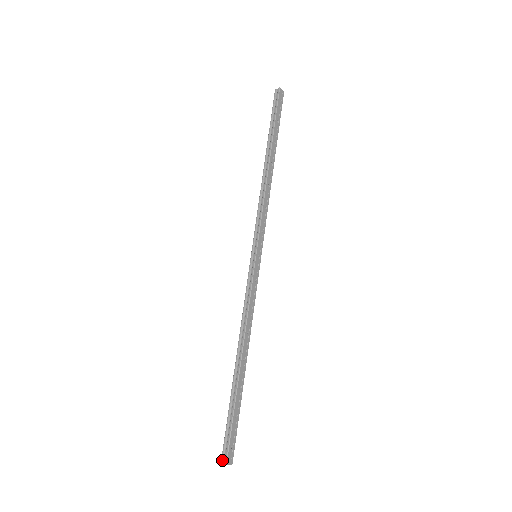
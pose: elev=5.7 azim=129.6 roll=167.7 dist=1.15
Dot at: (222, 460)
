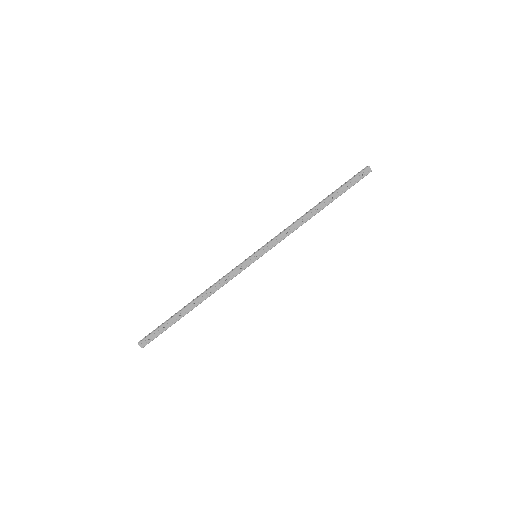
Dot at: (140, 341)
